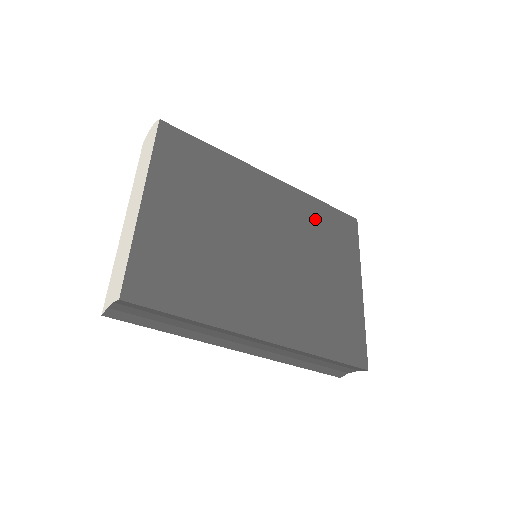
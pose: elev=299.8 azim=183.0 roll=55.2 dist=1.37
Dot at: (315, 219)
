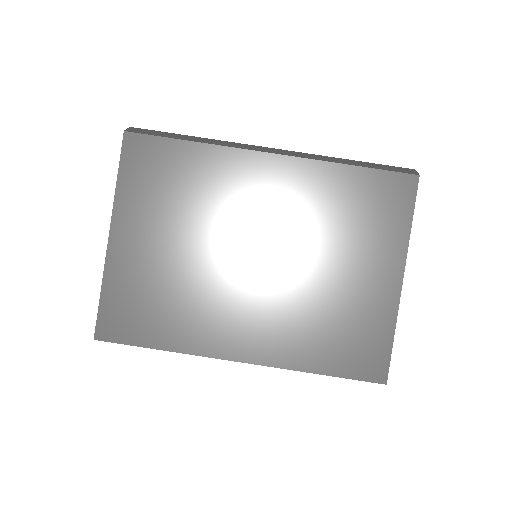
Dot at: (336, 197)
